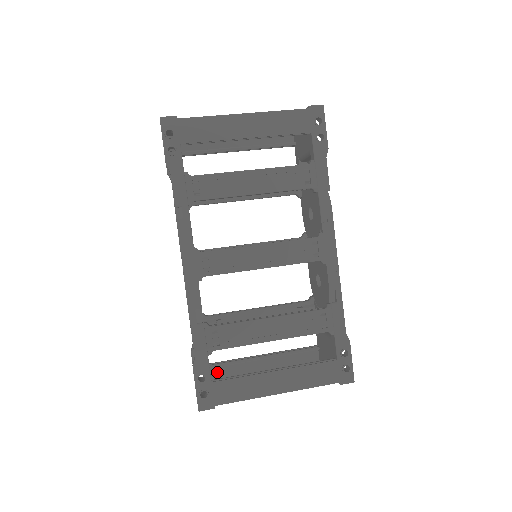
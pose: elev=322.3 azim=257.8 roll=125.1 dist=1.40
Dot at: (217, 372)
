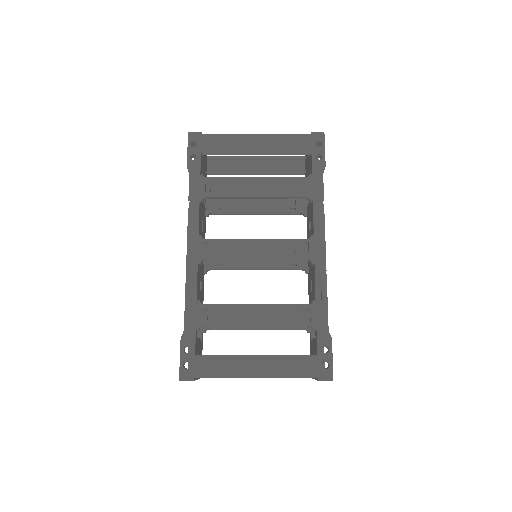
Dot at: occluded
